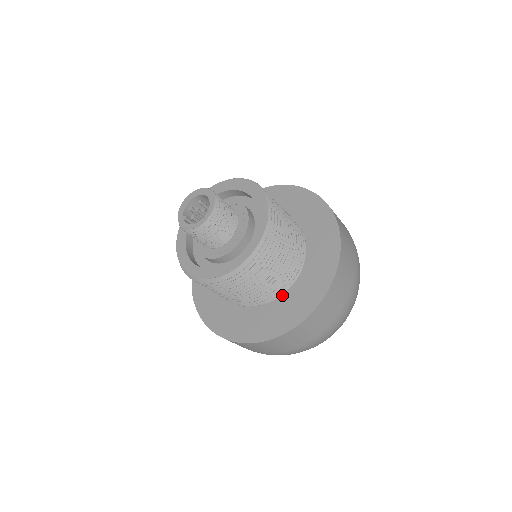
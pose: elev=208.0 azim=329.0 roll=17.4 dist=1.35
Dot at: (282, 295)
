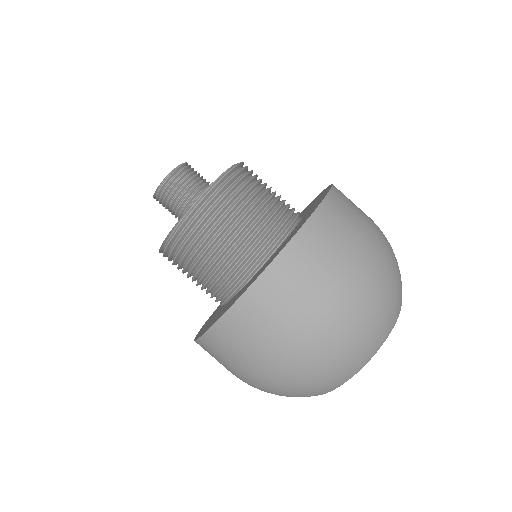
Dot at: (302, 216)
